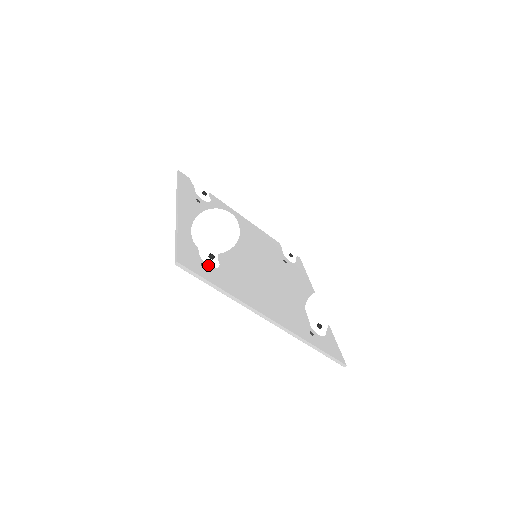
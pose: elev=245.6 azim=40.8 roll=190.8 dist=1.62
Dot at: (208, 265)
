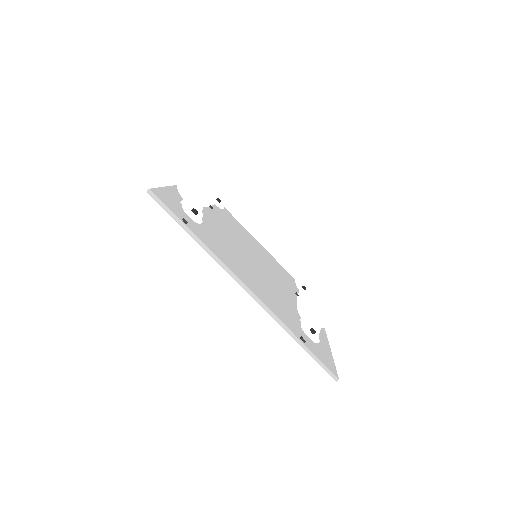
Dot at: (188, 215)
